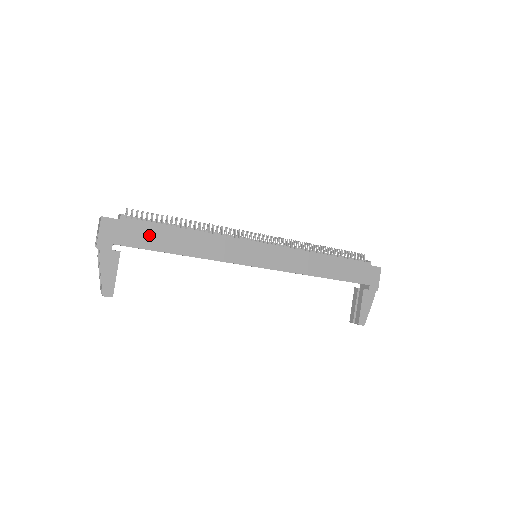
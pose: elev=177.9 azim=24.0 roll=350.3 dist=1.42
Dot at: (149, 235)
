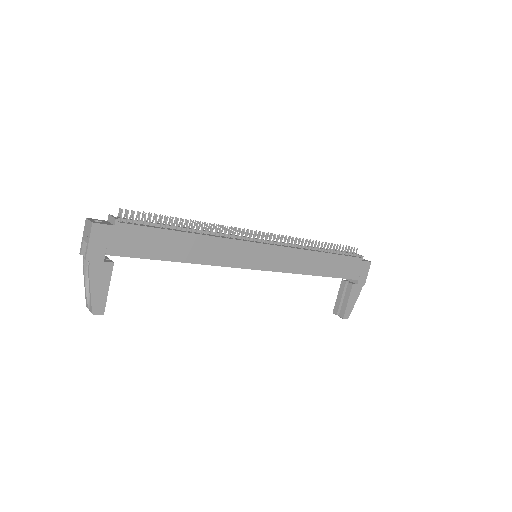
Dot at: (147, 242)
